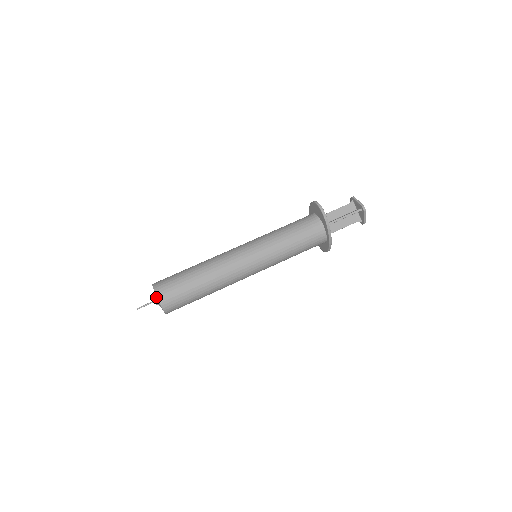
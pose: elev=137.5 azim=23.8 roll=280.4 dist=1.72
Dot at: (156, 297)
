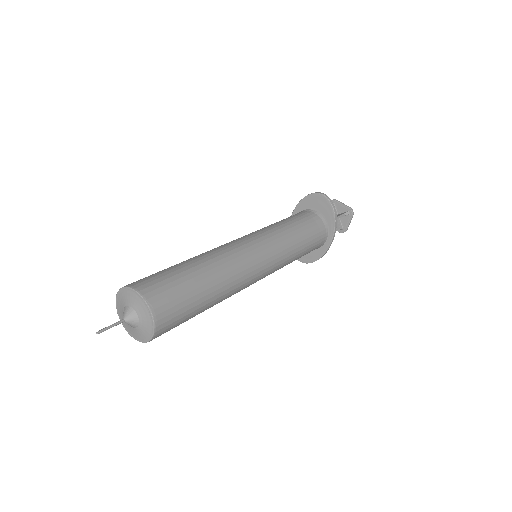
Dot at: (141, 307)
